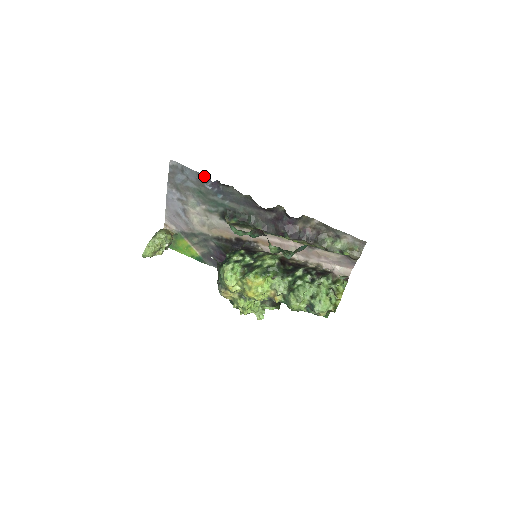
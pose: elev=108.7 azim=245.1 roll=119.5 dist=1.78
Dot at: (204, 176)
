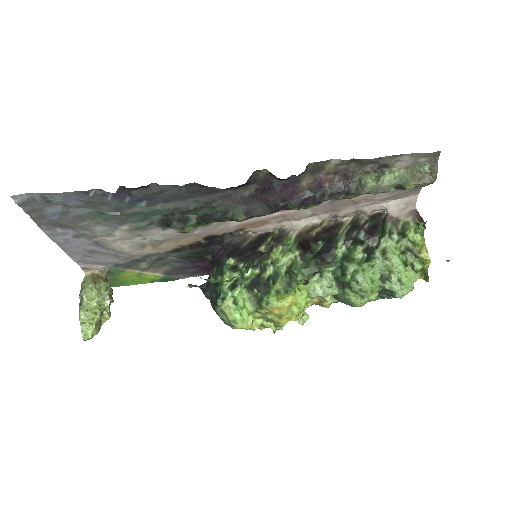
Dot at: (92, 191)
